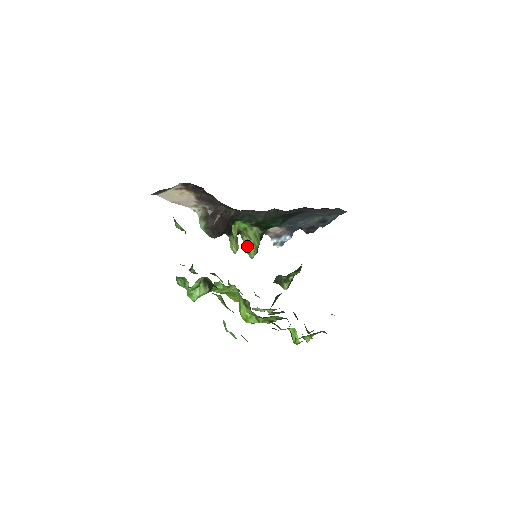
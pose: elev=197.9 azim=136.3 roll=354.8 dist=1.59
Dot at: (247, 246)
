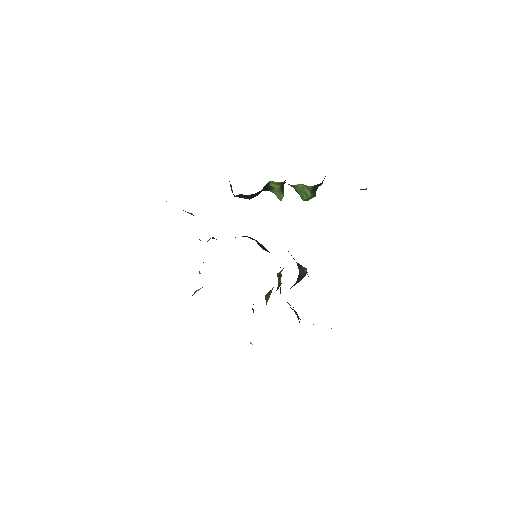
Dot at: occluded
